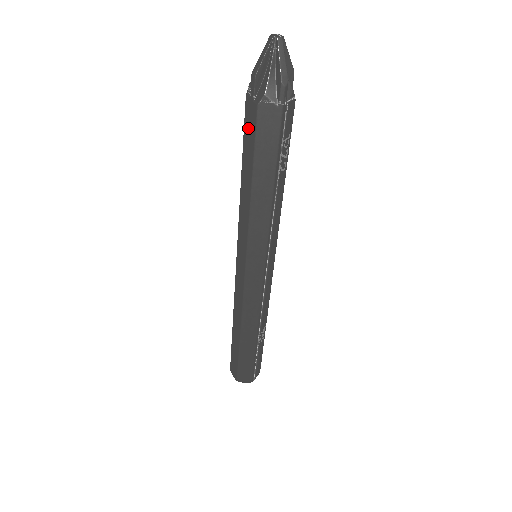
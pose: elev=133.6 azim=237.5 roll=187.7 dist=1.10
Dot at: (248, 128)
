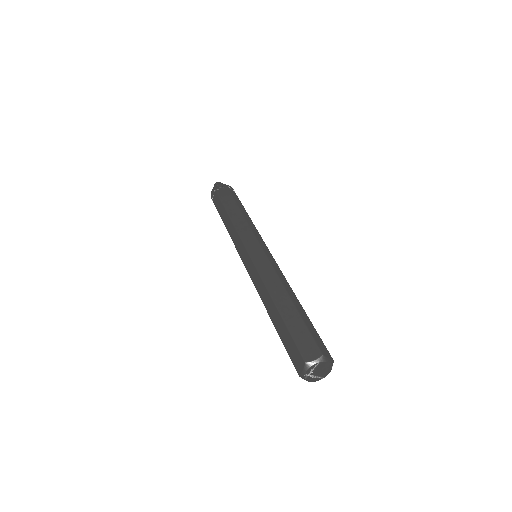
Dot at: (224, 196)
